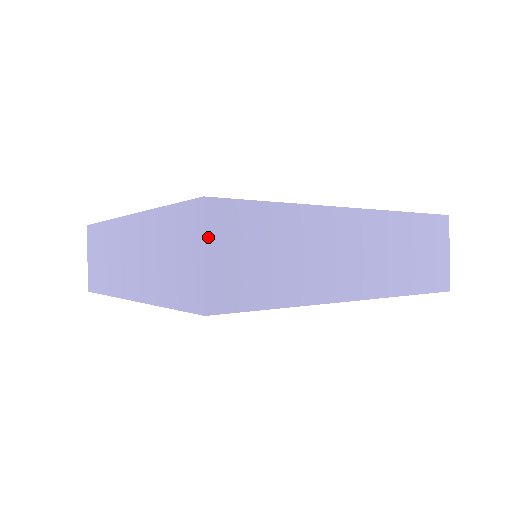
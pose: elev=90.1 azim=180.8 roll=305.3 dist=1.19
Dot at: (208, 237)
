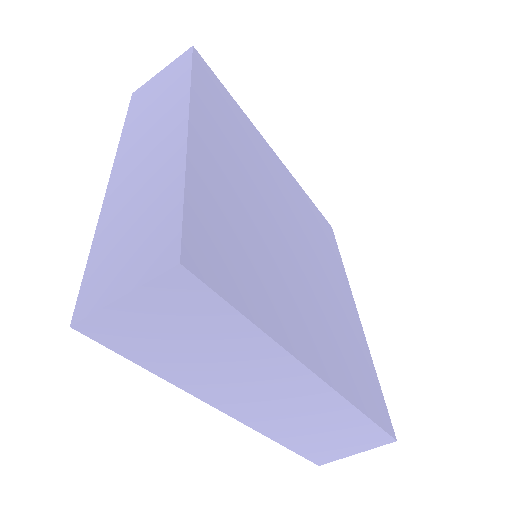
Dot at: (144, 290)
